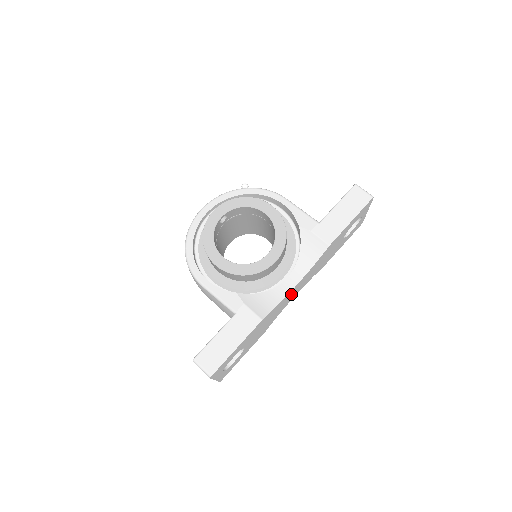
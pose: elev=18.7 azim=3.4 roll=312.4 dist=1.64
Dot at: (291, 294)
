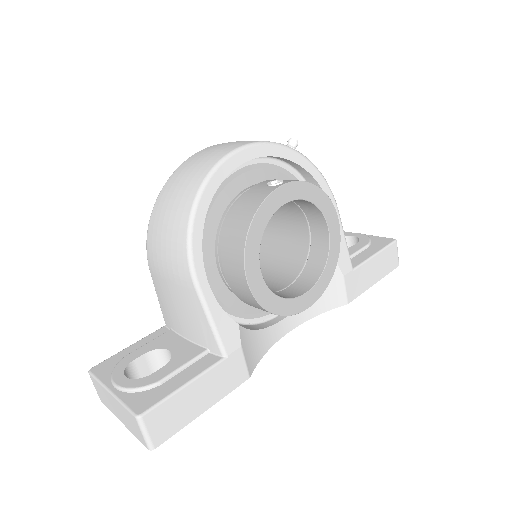
Dot at: occluded
